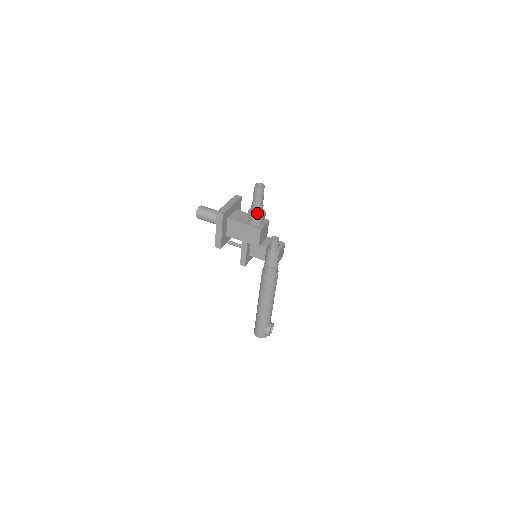
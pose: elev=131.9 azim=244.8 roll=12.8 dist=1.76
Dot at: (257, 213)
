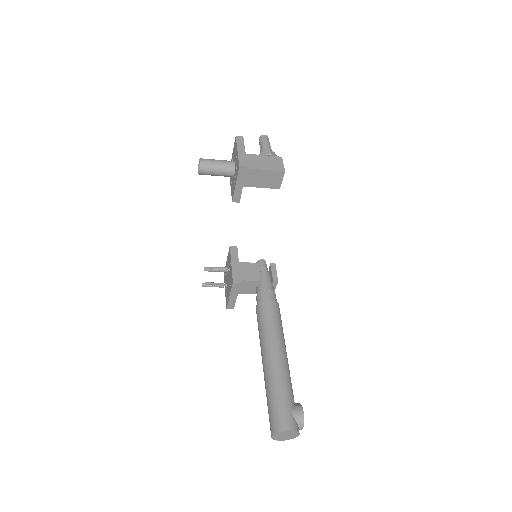
Dot at: occluded
